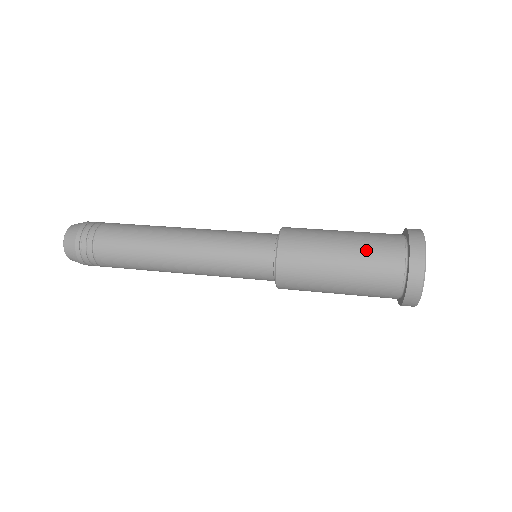
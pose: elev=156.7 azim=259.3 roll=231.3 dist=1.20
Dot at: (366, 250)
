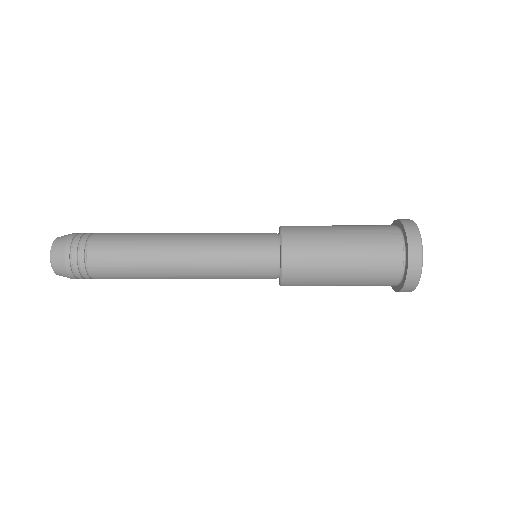
Dot at: occluded
